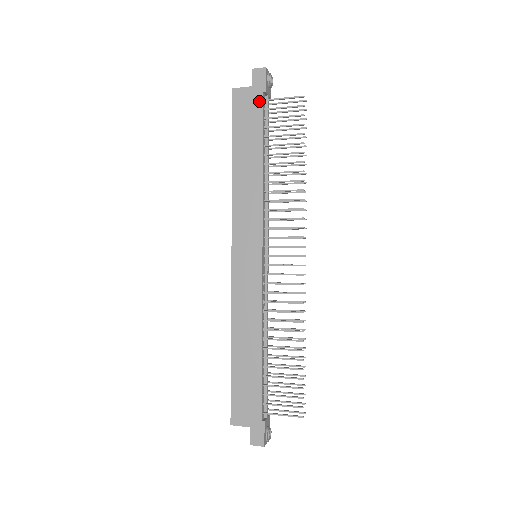
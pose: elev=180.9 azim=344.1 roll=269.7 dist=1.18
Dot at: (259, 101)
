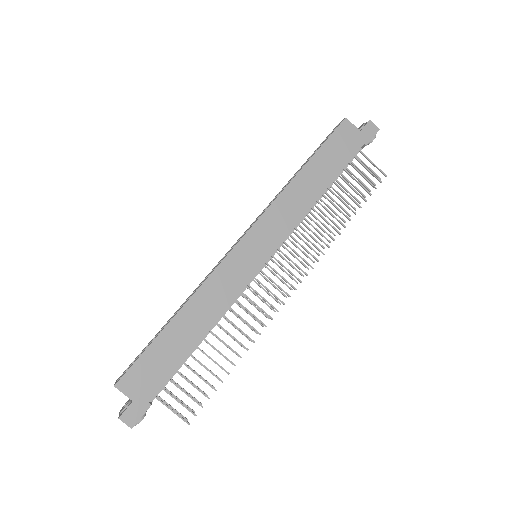
Dot at: (357, 146)
